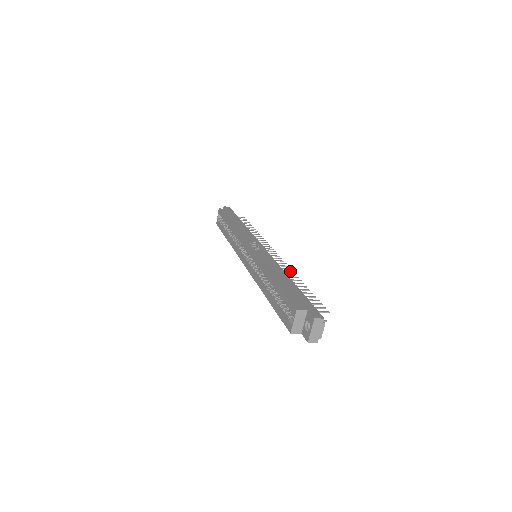
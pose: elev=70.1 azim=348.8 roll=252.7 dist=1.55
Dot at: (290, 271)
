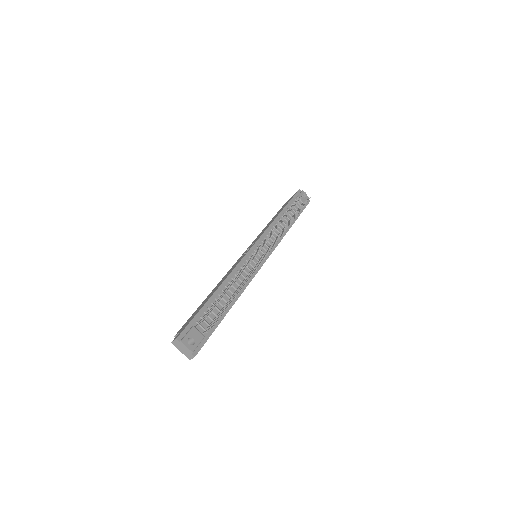
Dot at: (245, 268)
